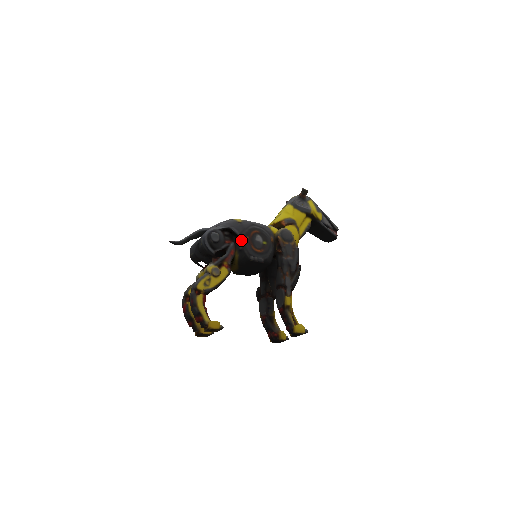
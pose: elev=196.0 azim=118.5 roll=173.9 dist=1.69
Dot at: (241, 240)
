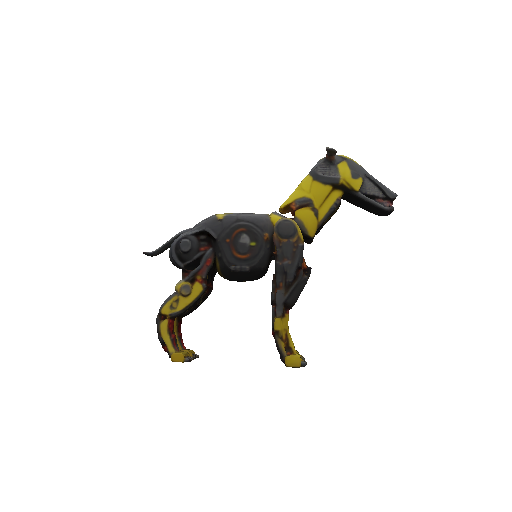
Dot at: (219, 245)
